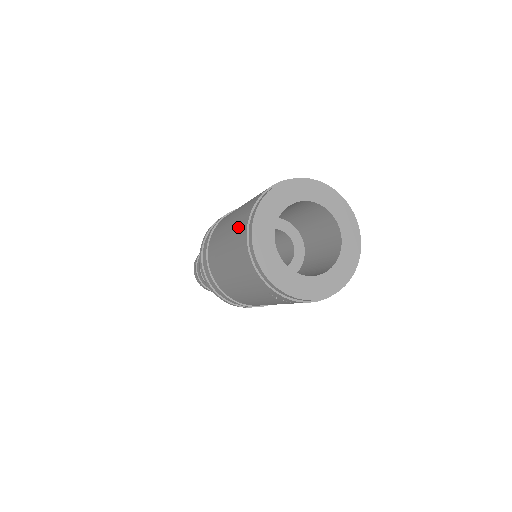
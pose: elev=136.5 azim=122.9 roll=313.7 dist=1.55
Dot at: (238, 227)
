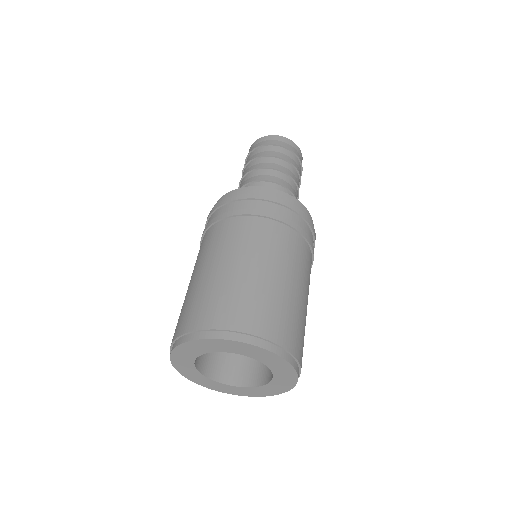
Dot at: (192, 308)
